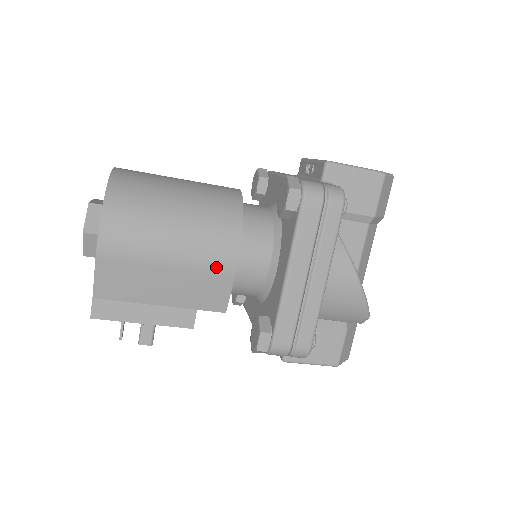
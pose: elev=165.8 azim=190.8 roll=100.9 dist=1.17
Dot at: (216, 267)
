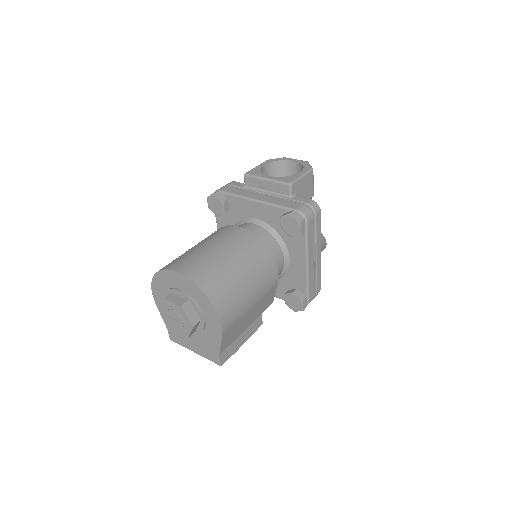
Dot at: (271, 287)
